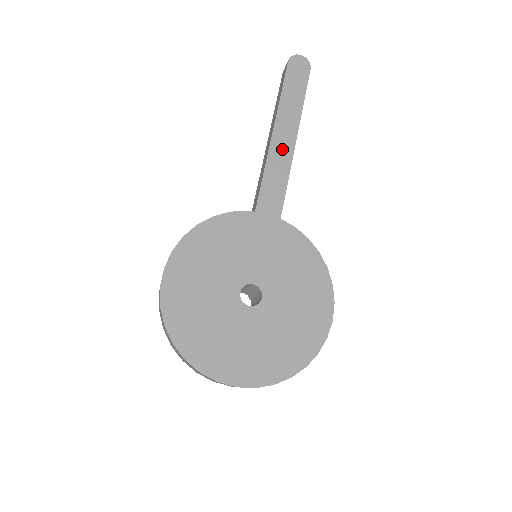
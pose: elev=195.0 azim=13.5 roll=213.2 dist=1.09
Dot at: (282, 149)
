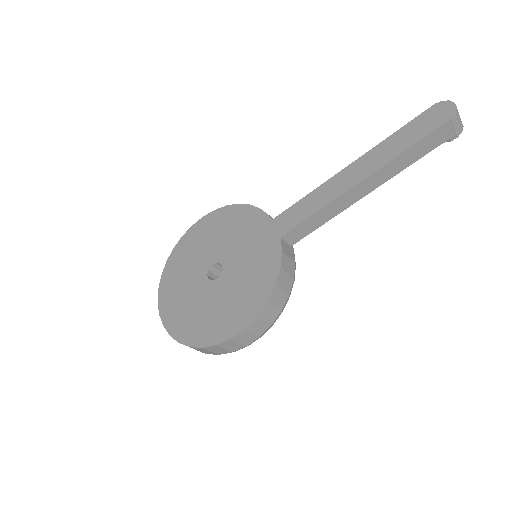
Dot at: (339, 184)
